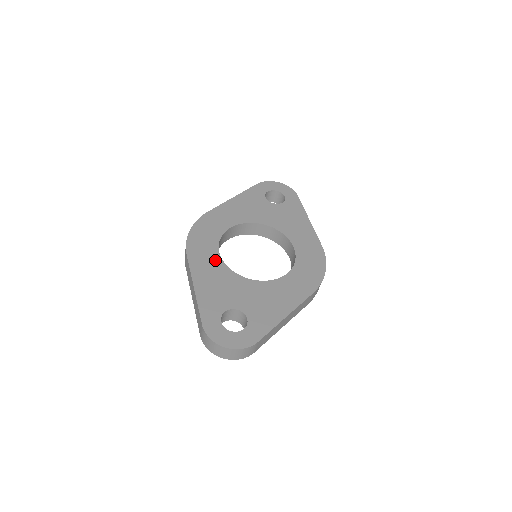
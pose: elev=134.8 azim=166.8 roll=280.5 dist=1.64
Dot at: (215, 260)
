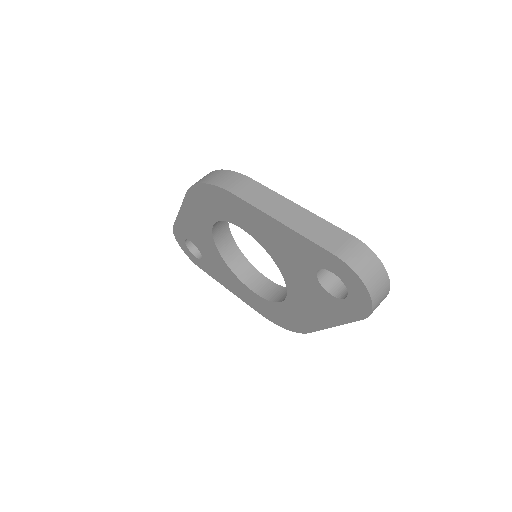
Dot at: occluded
